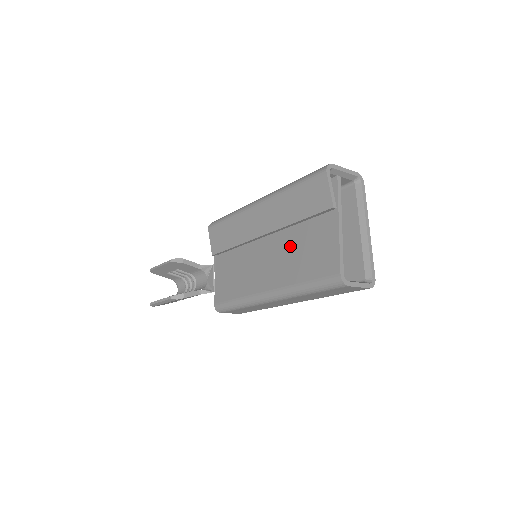
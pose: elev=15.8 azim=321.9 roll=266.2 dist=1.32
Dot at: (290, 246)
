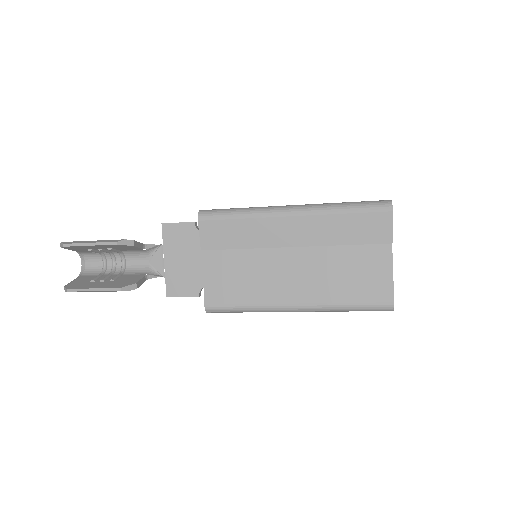
Dot at: (329, 265)
